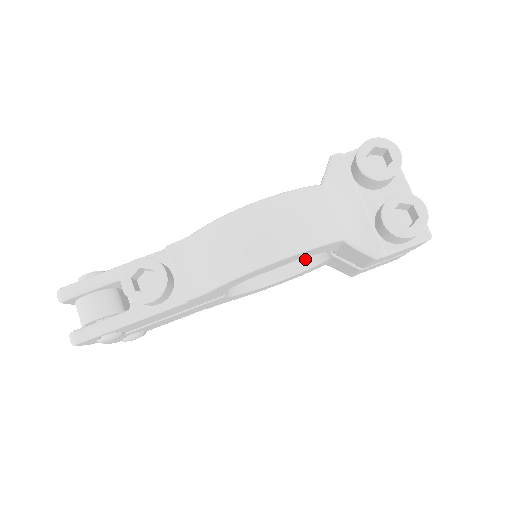
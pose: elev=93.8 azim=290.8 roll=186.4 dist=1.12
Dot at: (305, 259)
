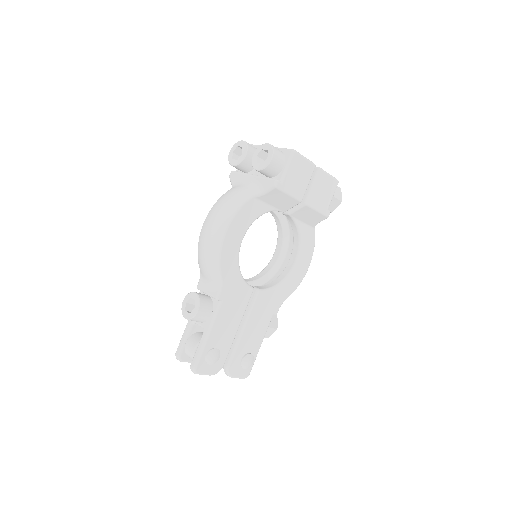
Dot at: (294, 236)
